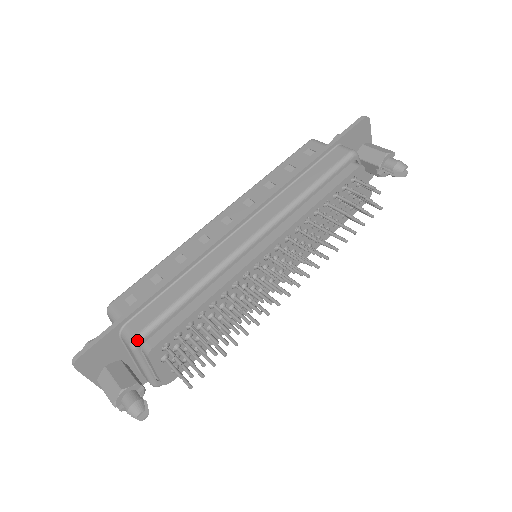
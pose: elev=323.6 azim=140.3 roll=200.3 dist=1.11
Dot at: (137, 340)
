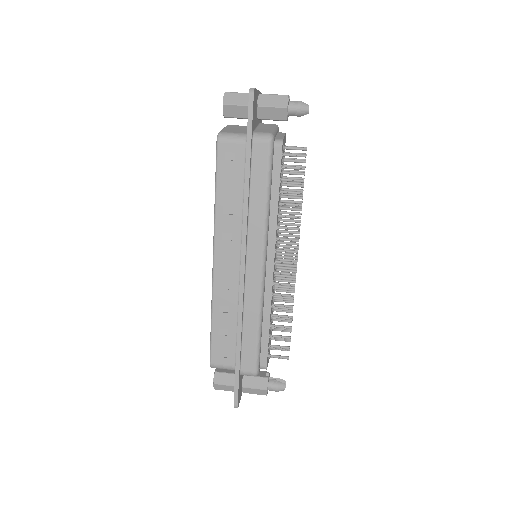
Dot at: (257, 373)
